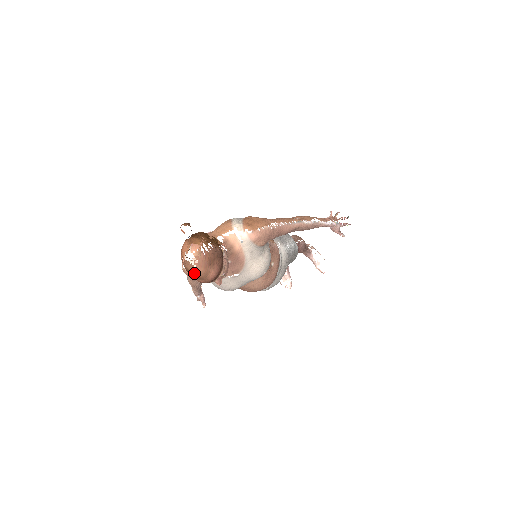
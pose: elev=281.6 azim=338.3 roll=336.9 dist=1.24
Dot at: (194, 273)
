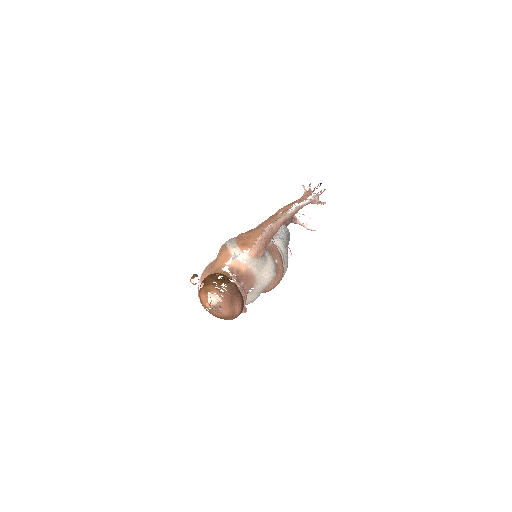
Dot at: (222, 316)
